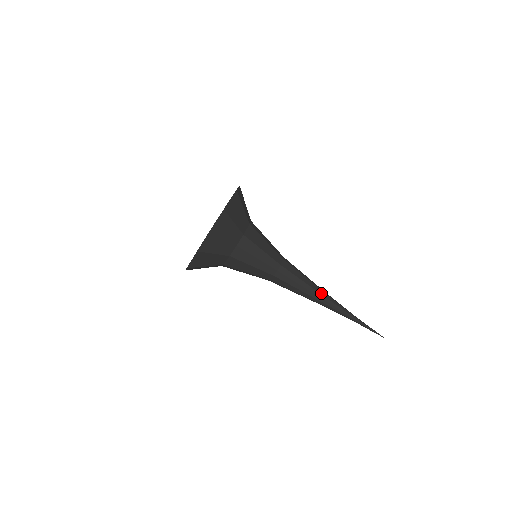
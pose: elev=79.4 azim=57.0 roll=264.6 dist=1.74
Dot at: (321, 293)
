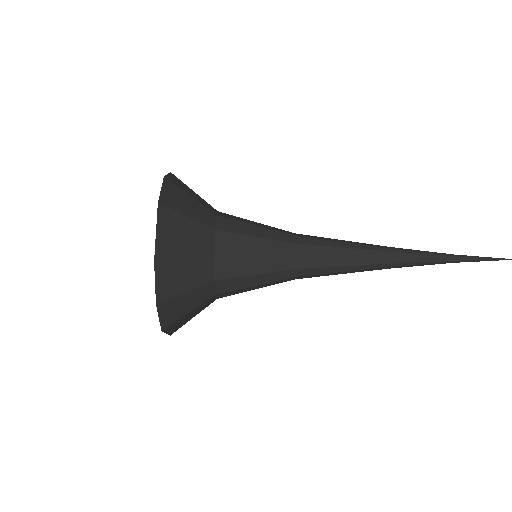
Dot at: (382, 257)
